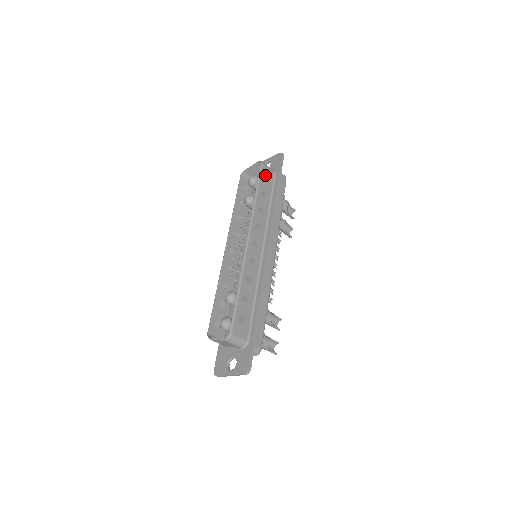
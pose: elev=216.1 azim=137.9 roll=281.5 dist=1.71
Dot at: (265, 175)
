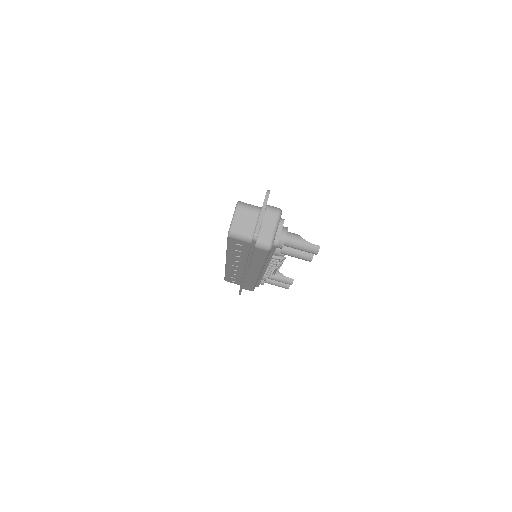
Dot at: occluded
